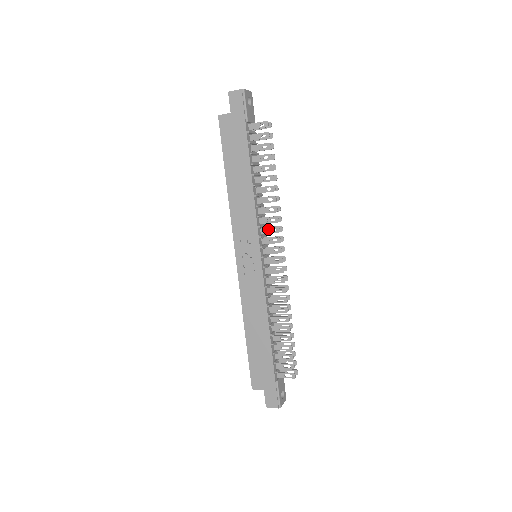
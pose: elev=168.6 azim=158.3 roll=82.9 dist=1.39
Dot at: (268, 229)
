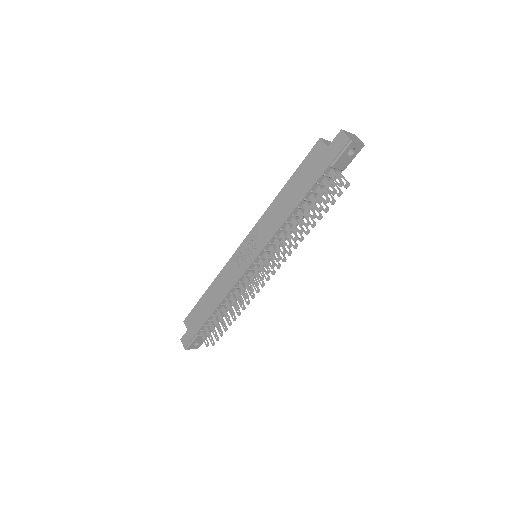
Dot at: (274, 251)
